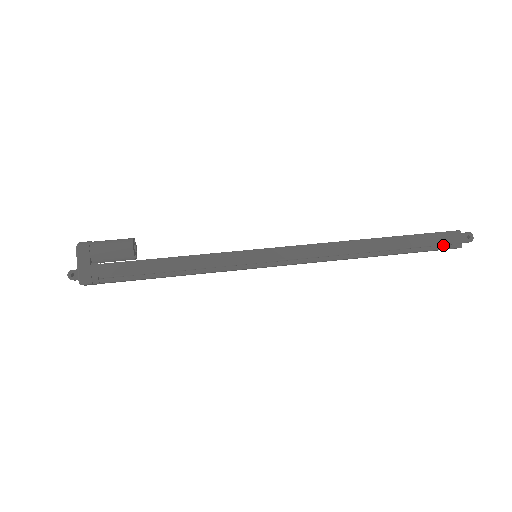
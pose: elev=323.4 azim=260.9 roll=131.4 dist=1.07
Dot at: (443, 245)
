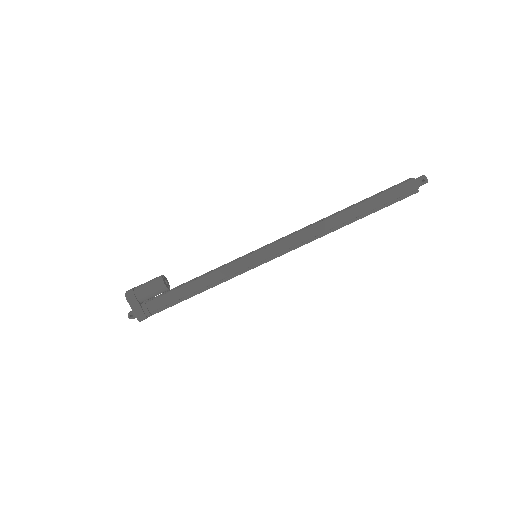
Dot at: (403, 196)
